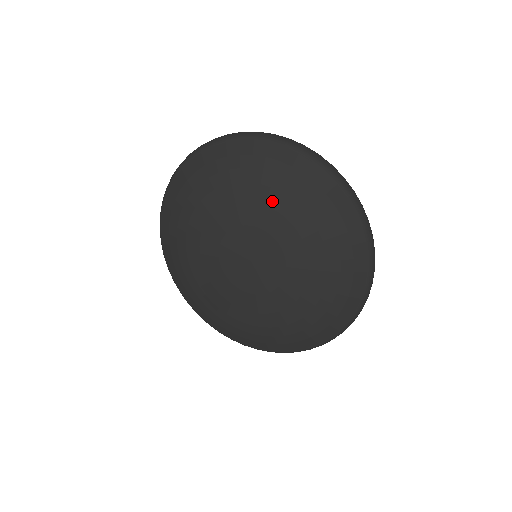
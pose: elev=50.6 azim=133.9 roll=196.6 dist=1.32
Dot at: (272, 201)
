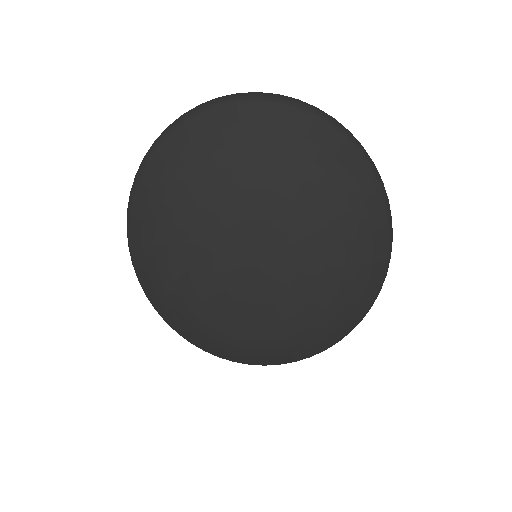
Dot at: (317, 212)
